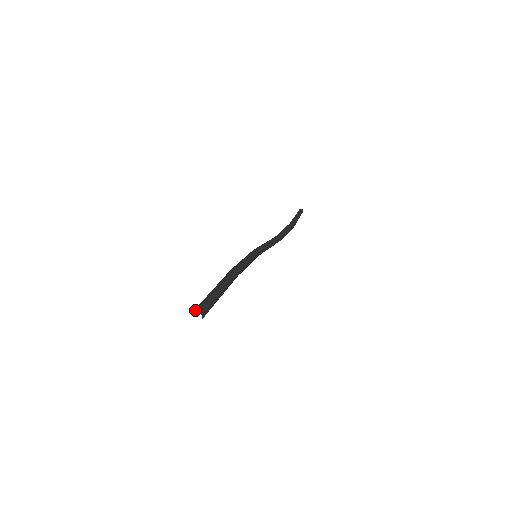
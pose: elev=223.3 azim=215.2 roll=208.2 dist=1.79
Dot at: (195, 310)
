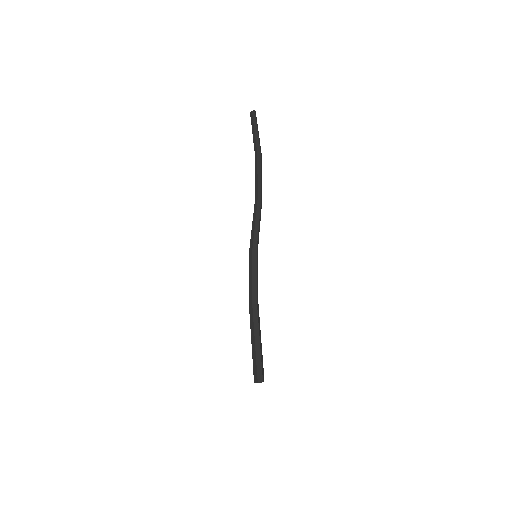
Dot at: (255, 381)
